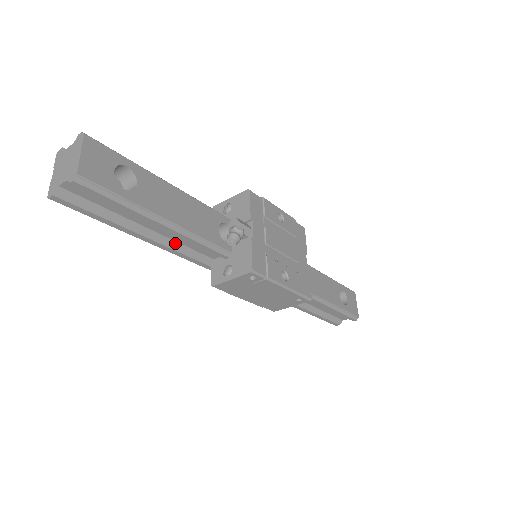
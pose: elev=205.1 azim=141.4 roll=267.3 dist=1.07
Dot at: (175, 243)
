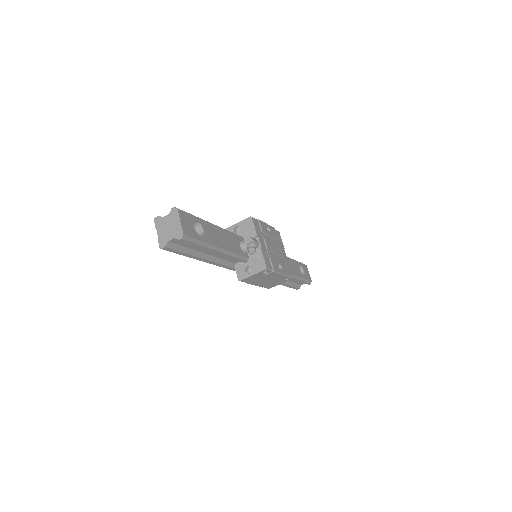
Dot at: (218, 259)
